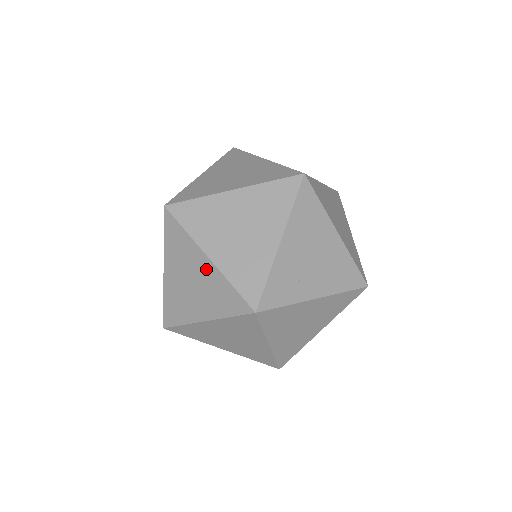
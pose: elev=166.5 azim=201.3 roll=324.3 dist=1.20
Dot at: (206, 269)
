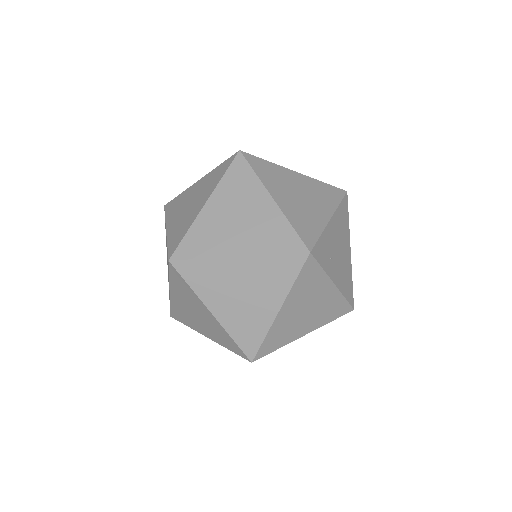
Dot at: (265, 208)
